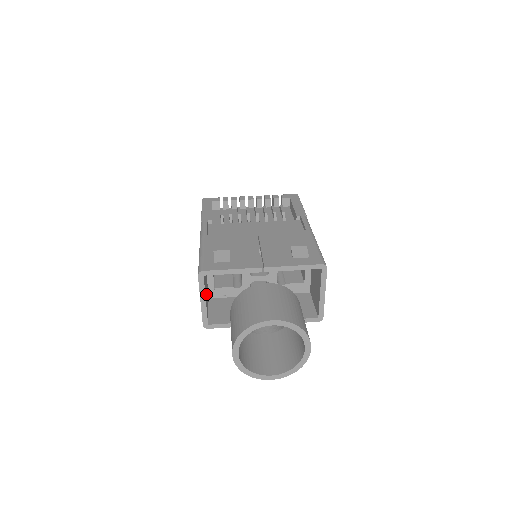
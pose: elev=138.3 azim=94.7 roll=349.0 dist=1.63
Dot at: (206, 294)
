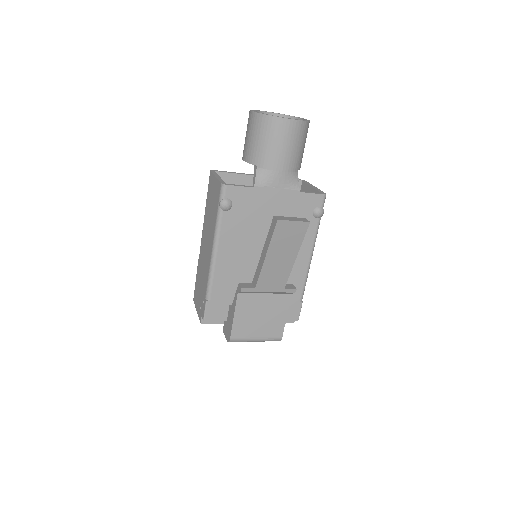
Dot at: occluded
